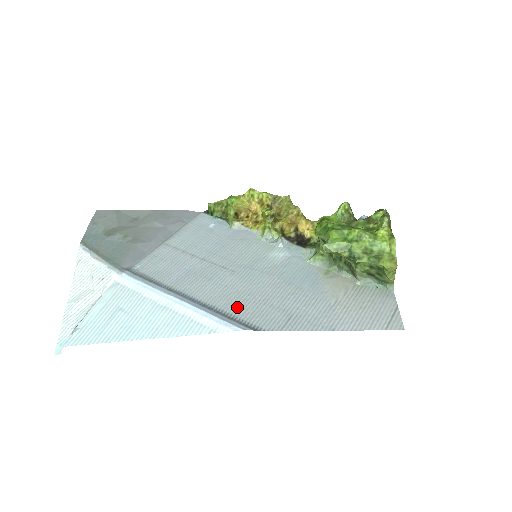
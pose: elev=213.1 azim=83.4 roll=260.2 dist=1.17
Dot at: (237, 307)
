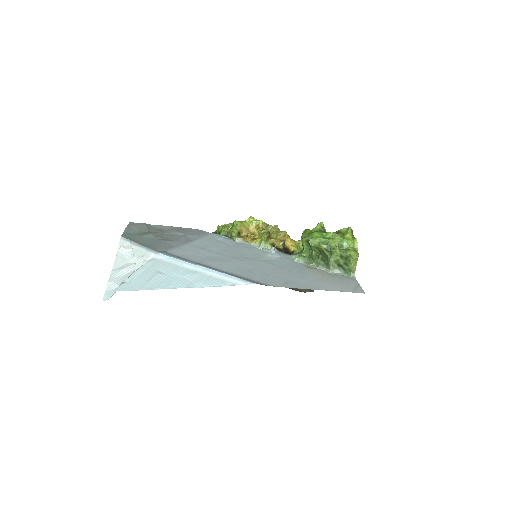
Dot at: (249, 275)
